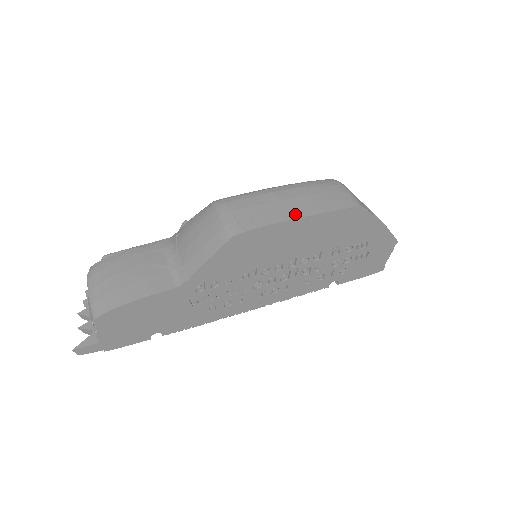
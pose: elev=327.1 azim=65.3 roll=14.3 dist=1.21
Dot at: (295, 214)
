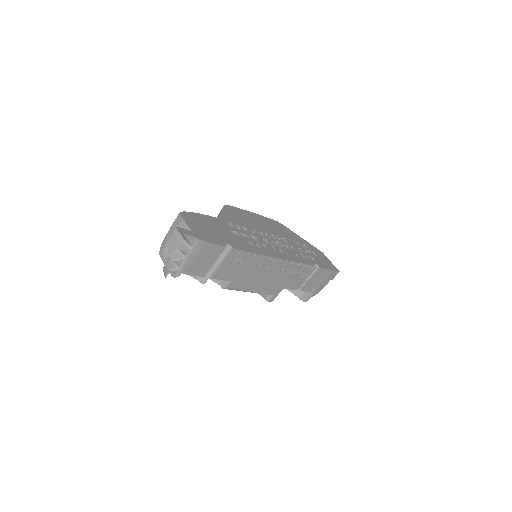
Dot at: occluded
